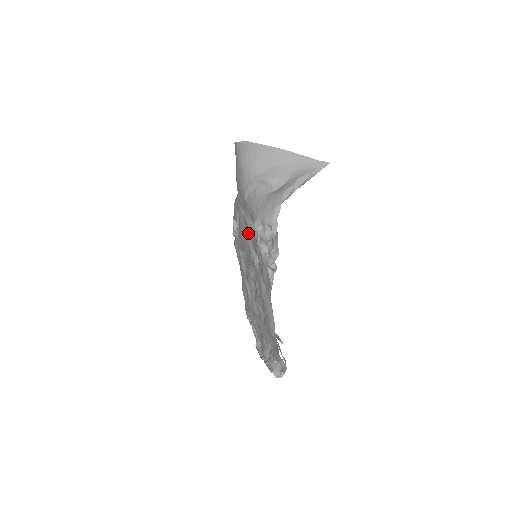
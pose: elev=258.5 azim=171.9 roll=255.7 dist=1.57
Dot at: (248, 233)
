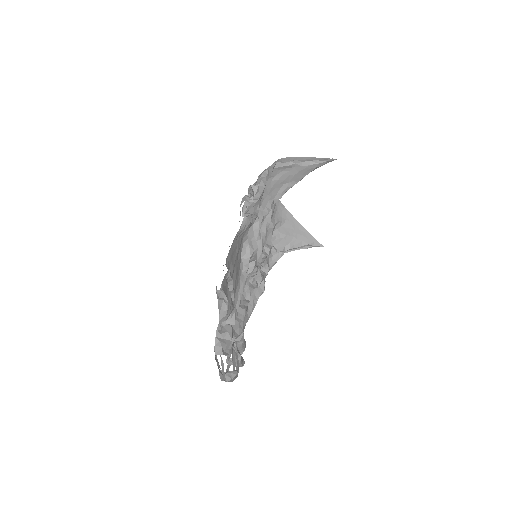
Dot at: occluded
